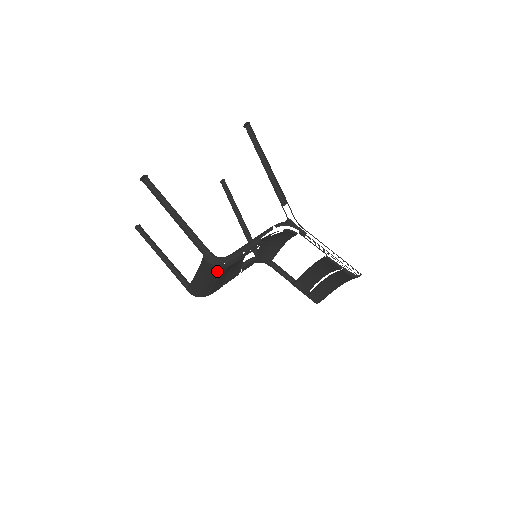
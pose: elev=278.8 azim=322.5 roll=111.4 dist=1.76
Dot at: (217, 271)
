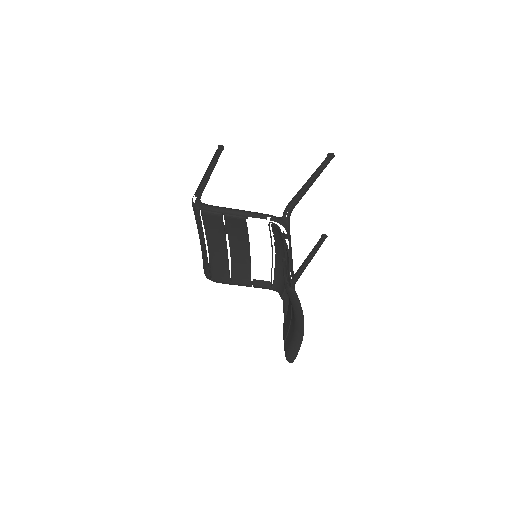
Dot at: (197, 218)
